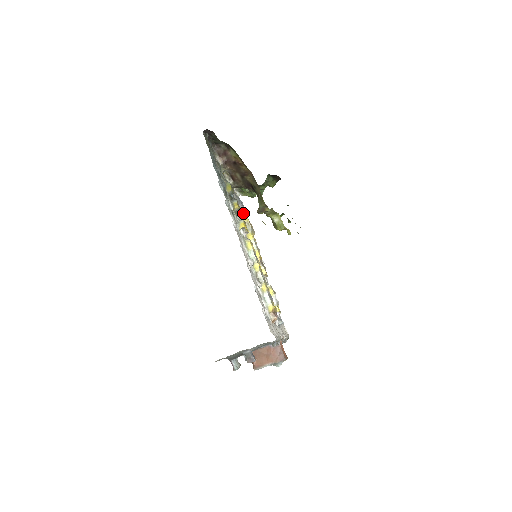
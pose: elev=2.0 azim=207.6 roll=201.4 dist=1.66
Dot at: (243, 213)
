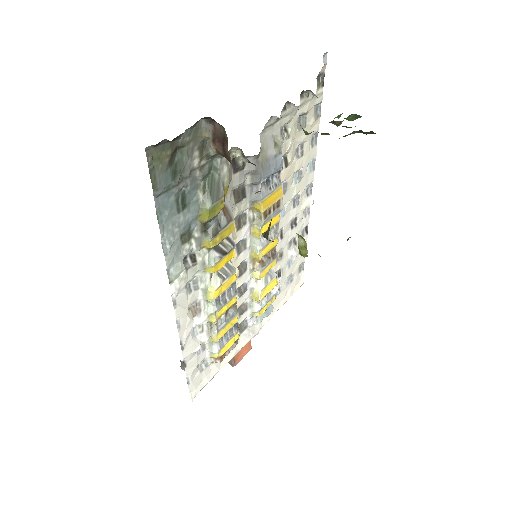
Dot at: (258, 200)
